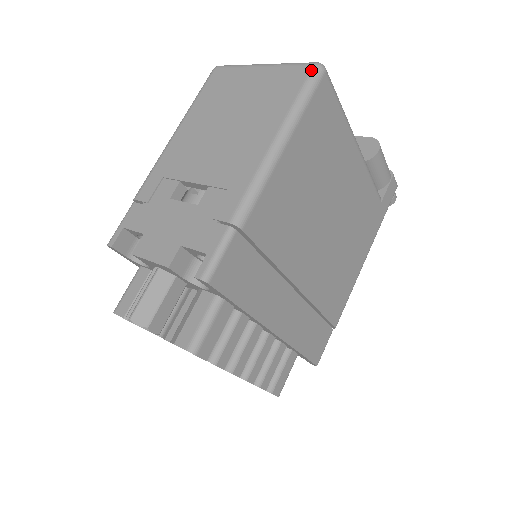
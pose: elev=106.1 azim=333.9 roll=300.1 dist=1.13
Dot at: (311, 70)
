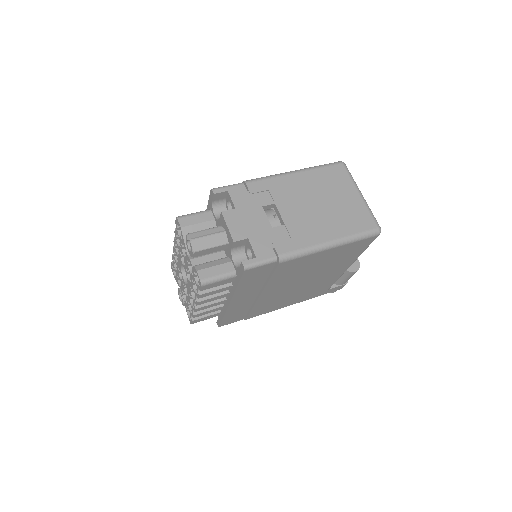
Dot at: (375, 229)
